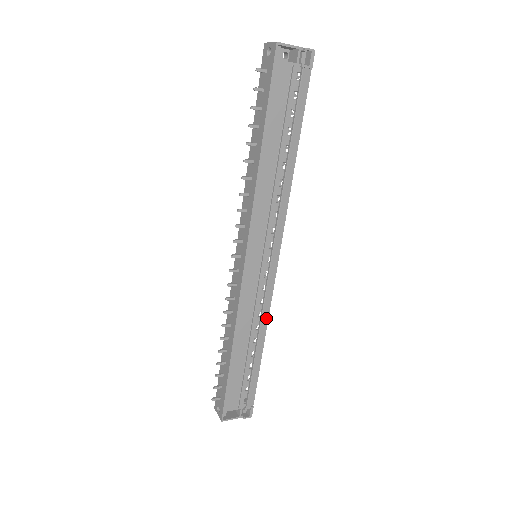
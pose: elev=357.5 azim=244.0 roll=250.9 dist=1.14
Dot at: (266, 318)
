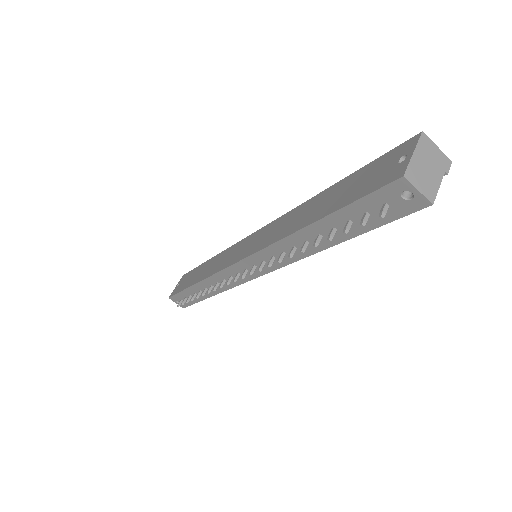
Dot at: occluded
